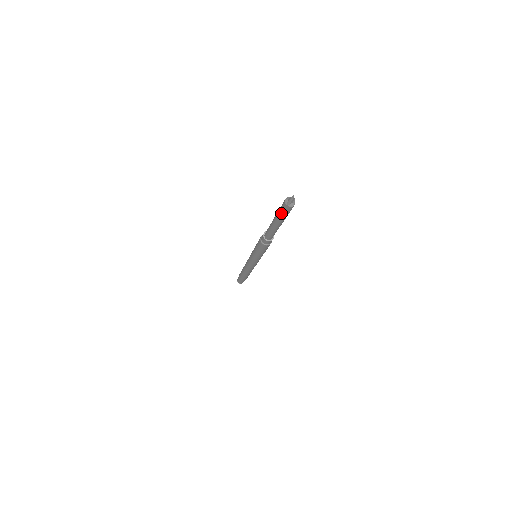
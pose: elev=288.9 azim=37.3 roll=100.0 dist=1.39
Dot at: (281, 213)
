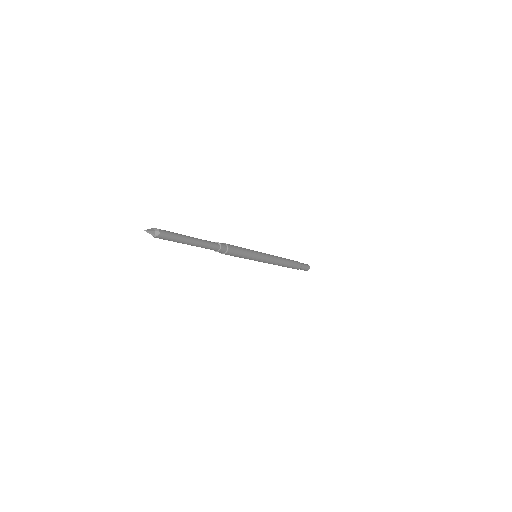
Dot at: occluded
